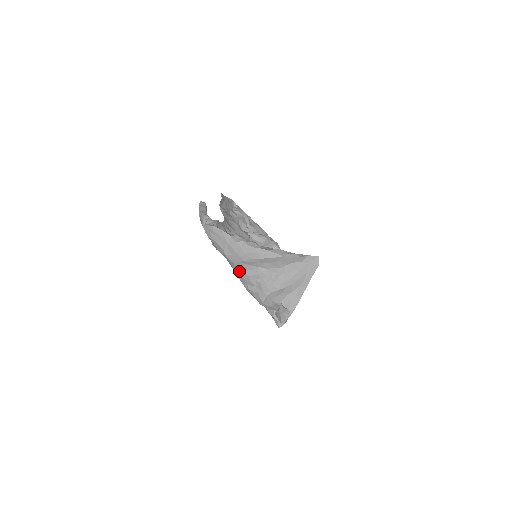
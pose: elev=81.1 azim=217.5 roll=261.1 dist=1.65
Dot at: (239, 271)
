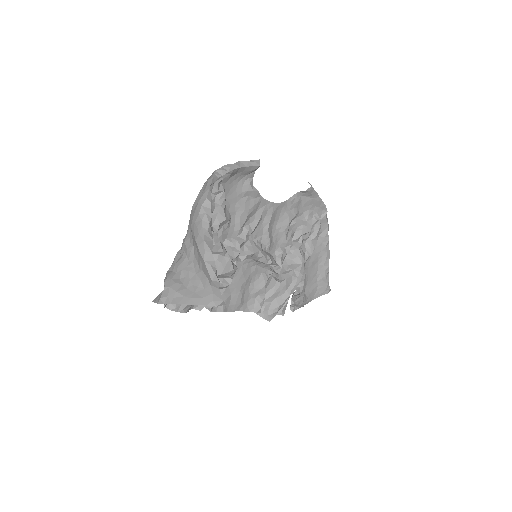
Dot at: (187, 231)
